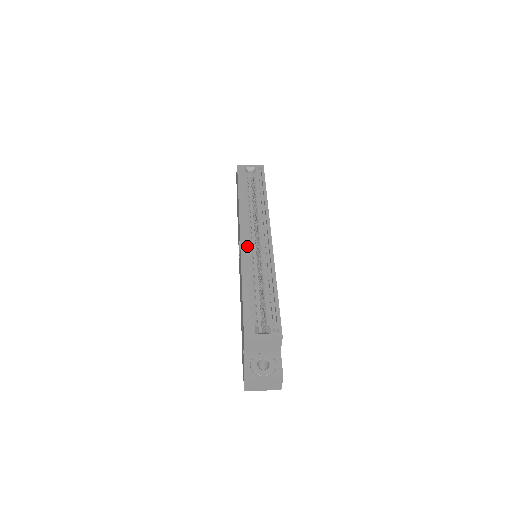
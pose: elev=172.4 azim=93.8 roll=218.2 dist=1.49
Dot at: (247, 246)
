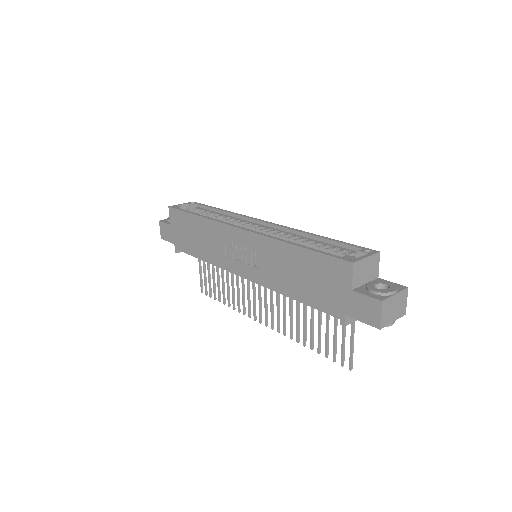
Dot at: occluded
